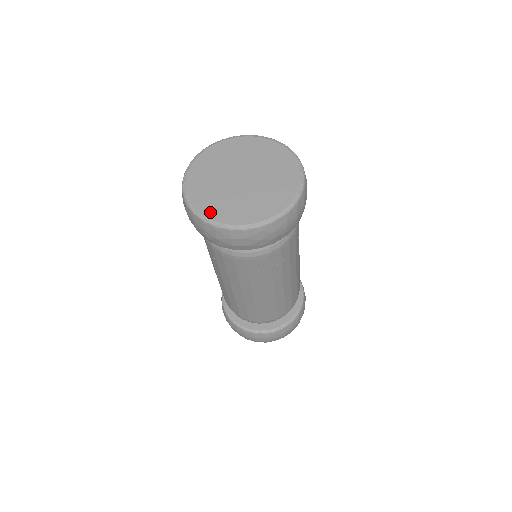
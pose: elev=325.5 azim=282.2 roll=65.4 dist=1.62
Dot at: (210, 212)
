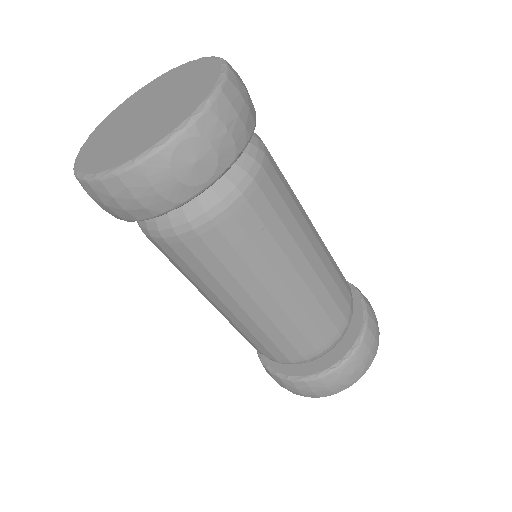
Dot at: (86, 148)
